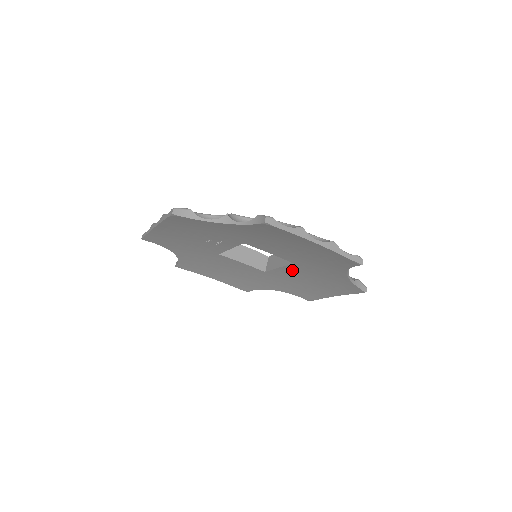
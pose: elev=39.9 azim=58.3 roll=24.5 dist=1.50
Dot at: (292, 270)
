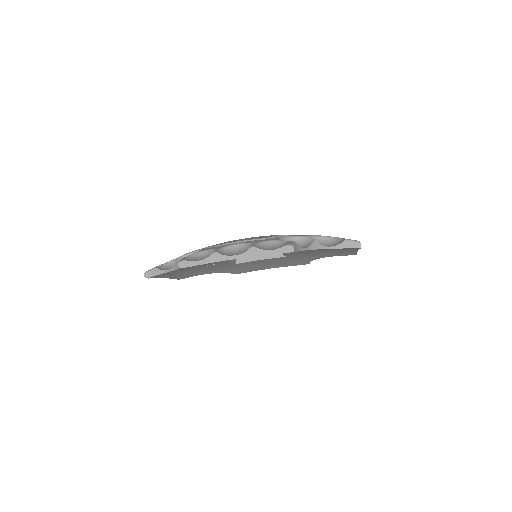
Dot at: (292, 253)
